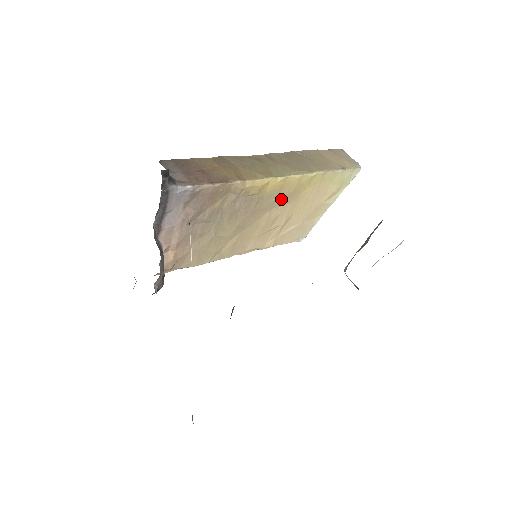
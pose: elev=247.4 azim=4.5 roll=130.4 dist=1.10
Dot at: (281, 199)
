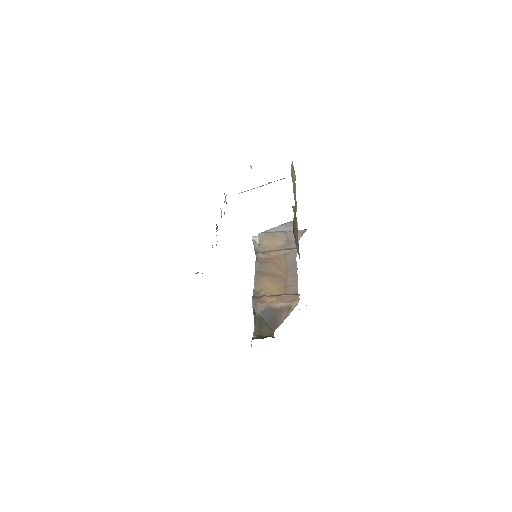
Dot at: occluded
